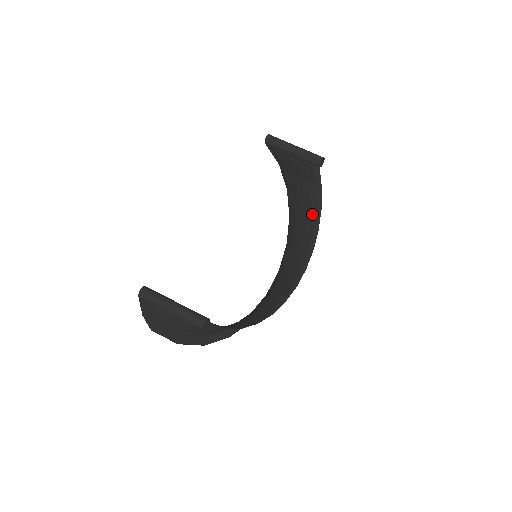
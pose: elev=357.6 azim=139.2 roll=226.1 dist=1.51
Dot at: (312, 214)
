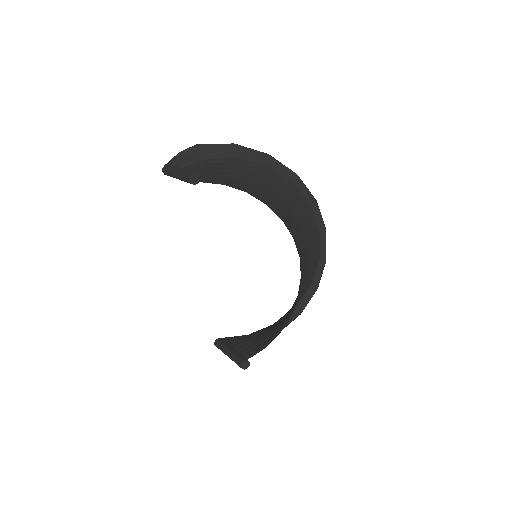
Dot at: (252, 192)
